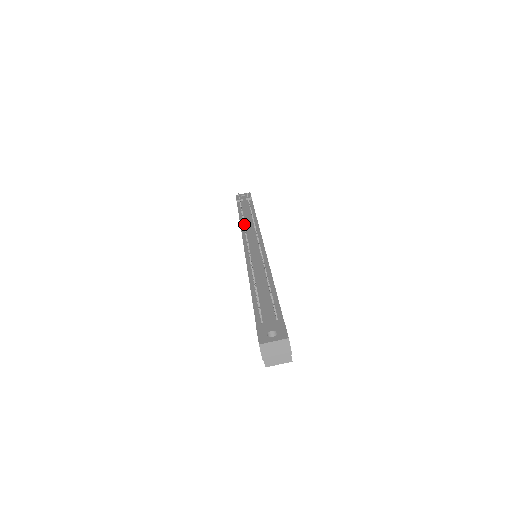
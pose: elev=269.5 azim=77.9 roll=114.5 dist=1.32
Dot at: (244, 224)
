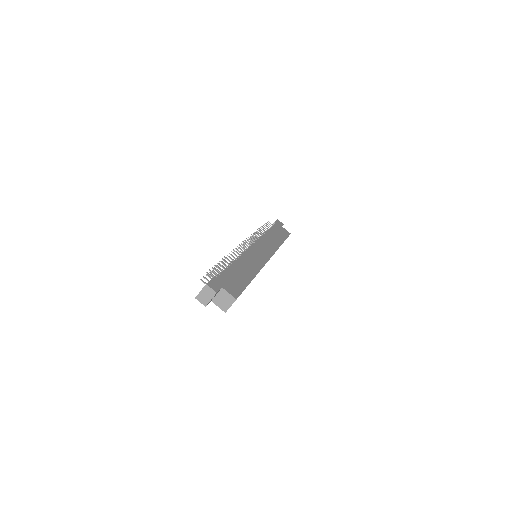
Dot at: occluded
